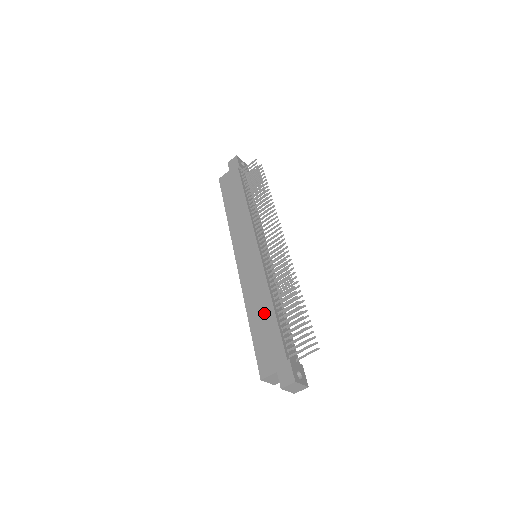
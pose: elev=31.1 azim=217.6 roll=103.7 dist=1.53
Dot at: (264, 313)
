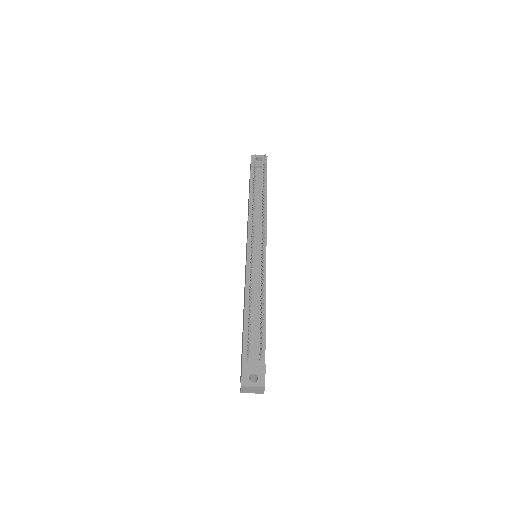
Dot at: occluded
